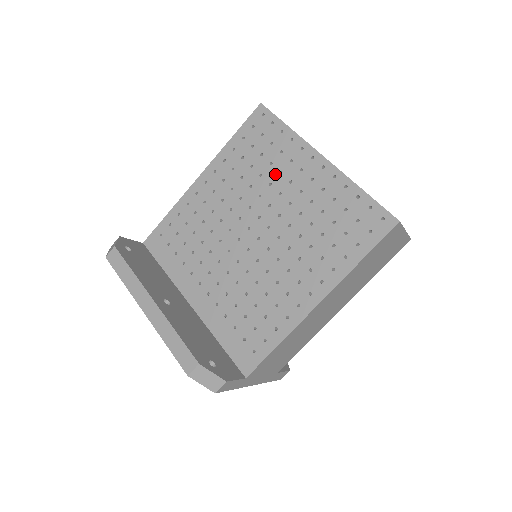
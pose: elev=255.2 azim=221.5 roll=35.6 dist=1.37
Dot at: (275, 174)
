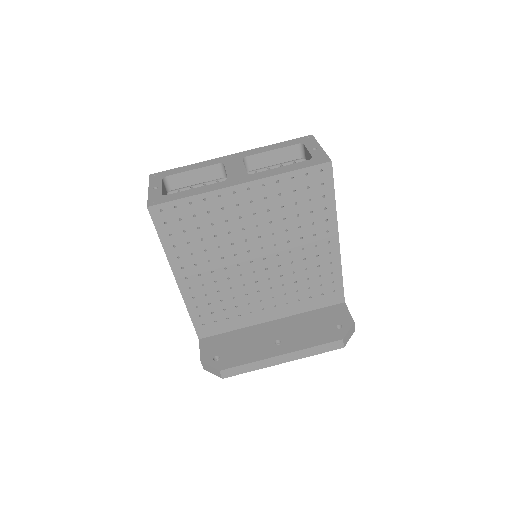
Dot at: (224, 226)
